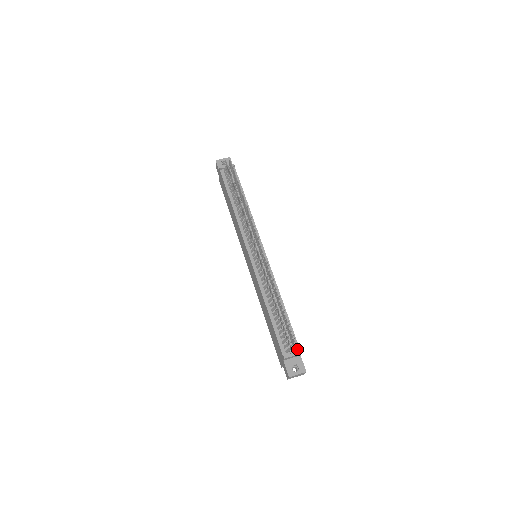
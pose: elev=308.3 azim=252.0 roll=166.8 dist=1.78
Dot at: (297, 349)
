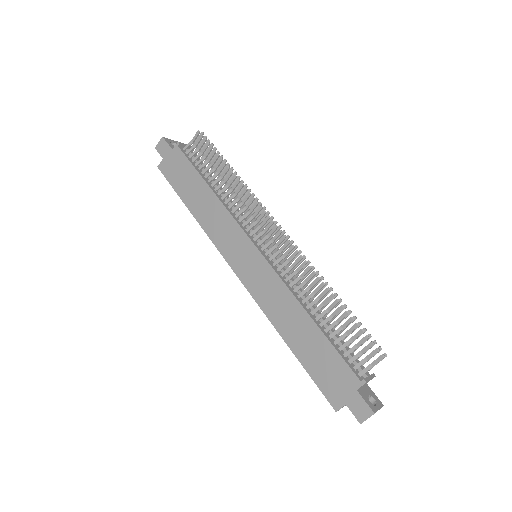
Dot at: occluded
